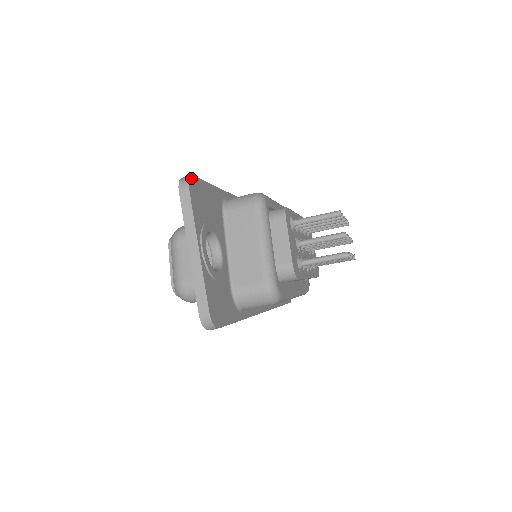
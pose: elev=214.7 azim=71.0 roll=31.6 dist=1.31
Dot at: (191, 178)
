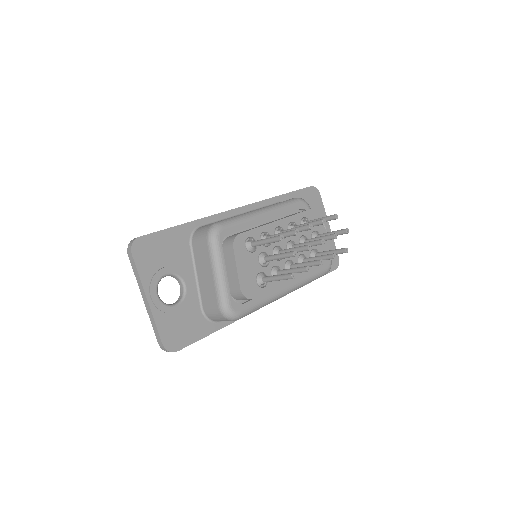
Dot at: (135, 241)
